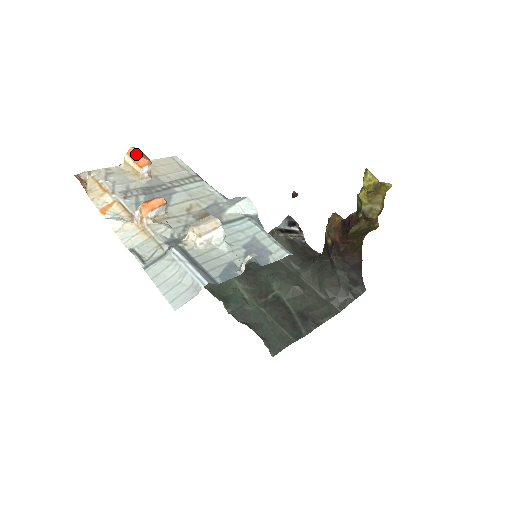
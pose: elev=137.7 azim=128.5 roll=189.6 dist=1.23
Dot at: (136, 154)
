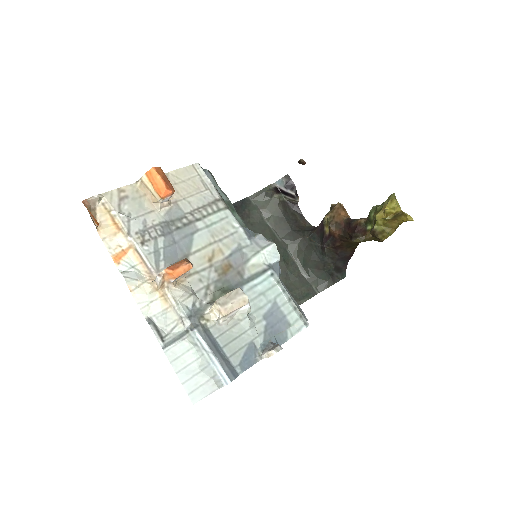
Dot at: (158, 180)
